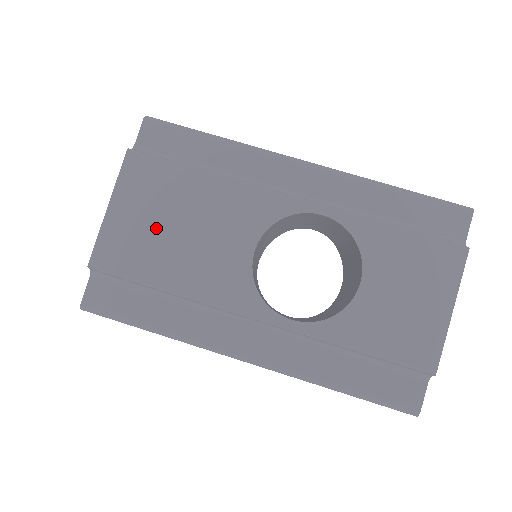
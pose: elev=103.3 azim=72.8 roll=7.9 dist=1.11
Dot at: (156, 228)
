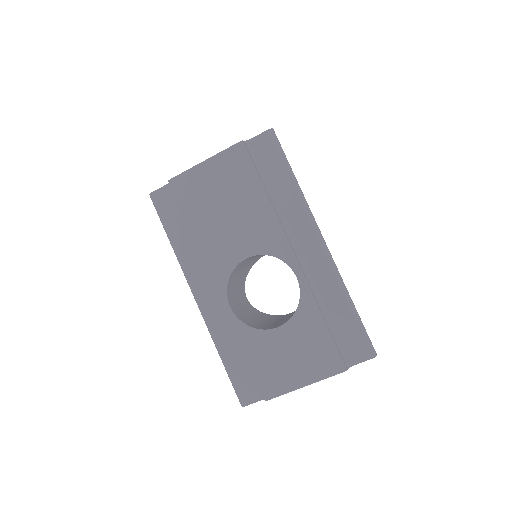
Dot at: (215, 196)
